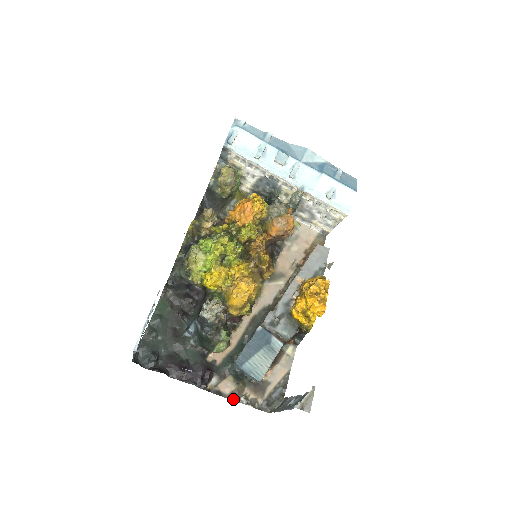
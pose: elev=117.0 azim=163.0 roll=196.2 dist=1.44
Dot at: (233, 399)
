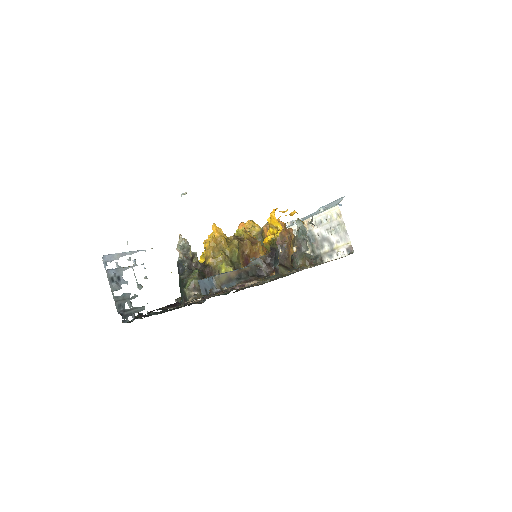
Dot at: occluded
